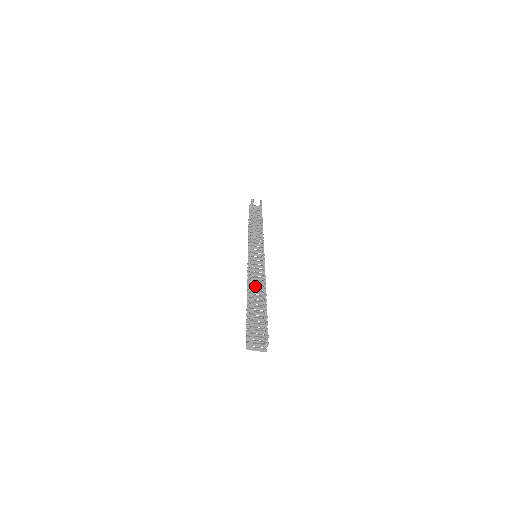
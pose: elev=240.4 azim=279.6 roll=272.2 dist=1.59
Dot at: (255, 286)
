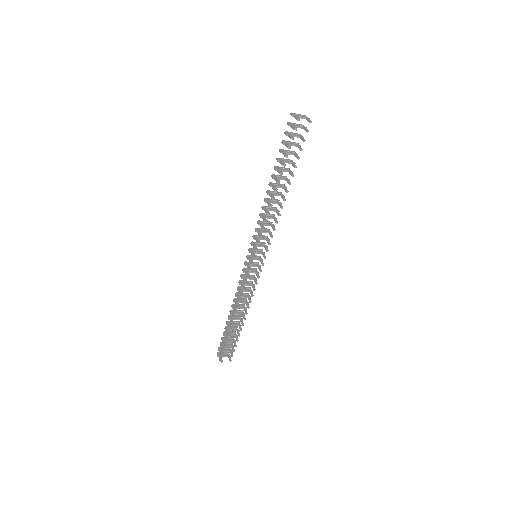
Dot at: occluded
